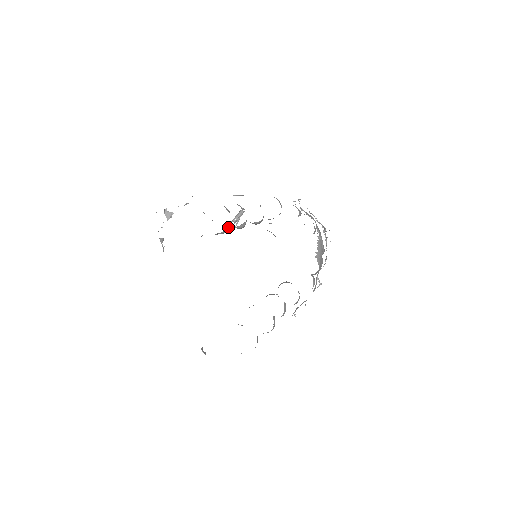
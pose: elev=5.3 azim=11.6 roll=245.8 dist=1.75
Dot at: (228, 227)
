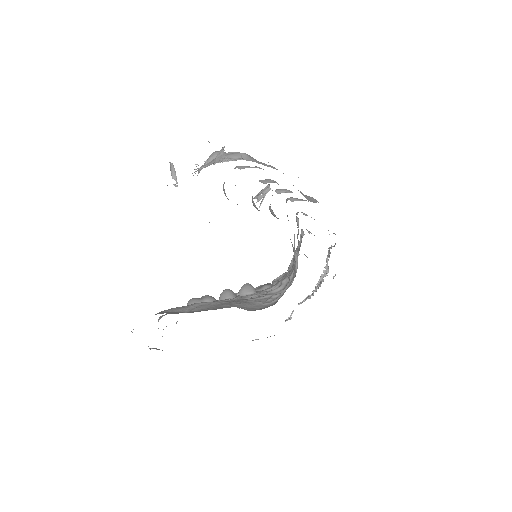
Dot at: occluded
